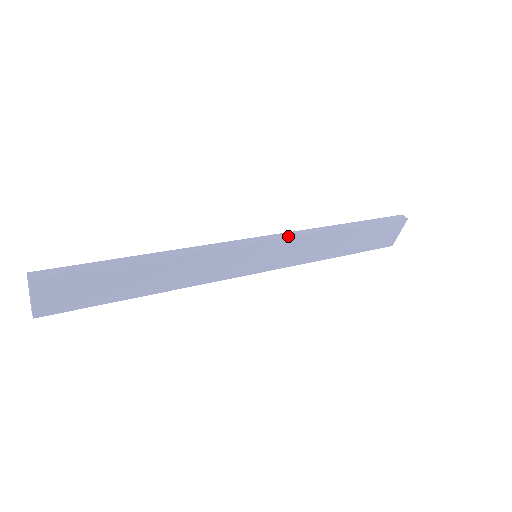
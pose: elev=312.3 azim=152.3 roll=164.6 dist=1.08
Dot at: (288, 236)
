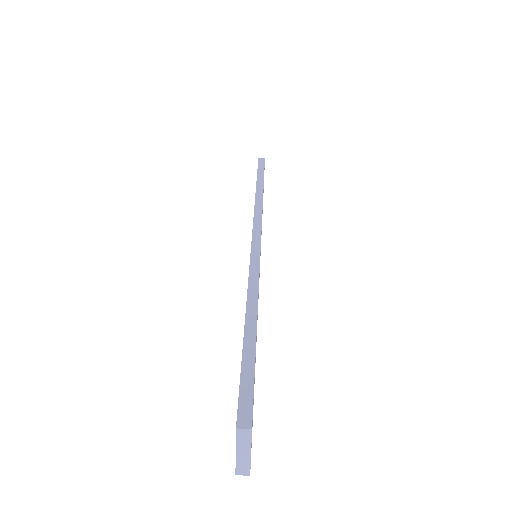
Dot at: (259, 220)
